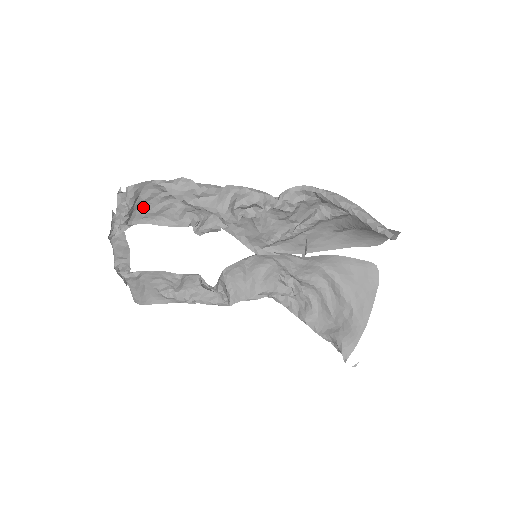
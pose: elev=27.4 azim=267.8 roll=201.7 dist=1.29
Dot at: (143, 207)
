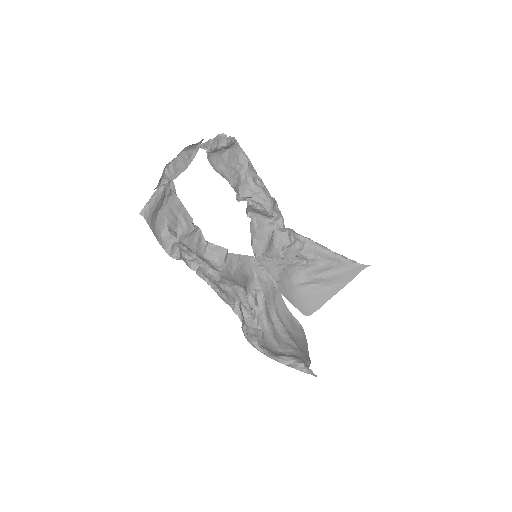
Dot at: (221, 158)
